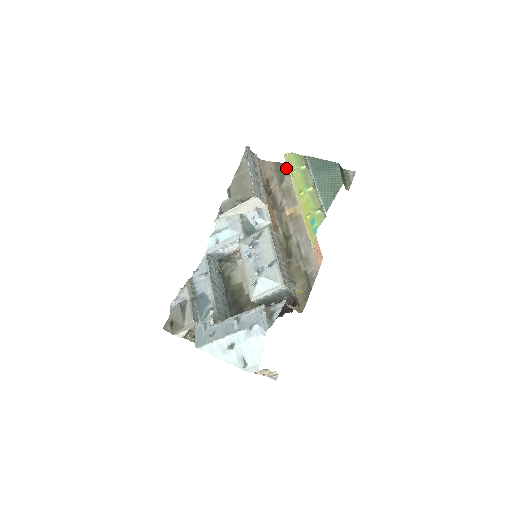
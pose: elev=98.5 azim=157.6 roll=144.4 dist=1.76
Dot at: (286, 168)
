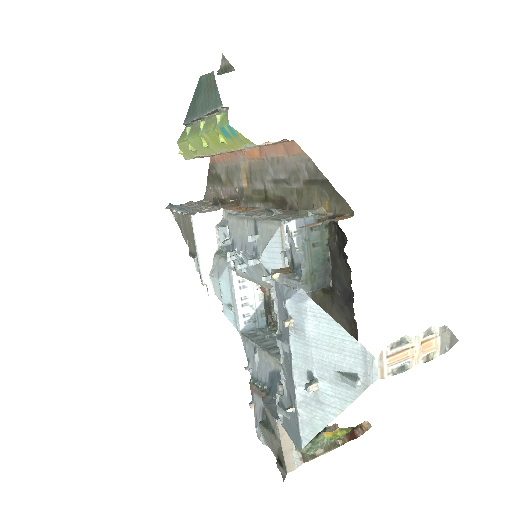
Dot at: (212, 167)
